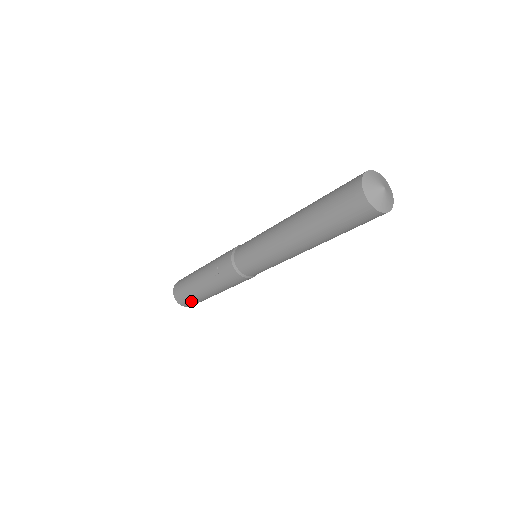
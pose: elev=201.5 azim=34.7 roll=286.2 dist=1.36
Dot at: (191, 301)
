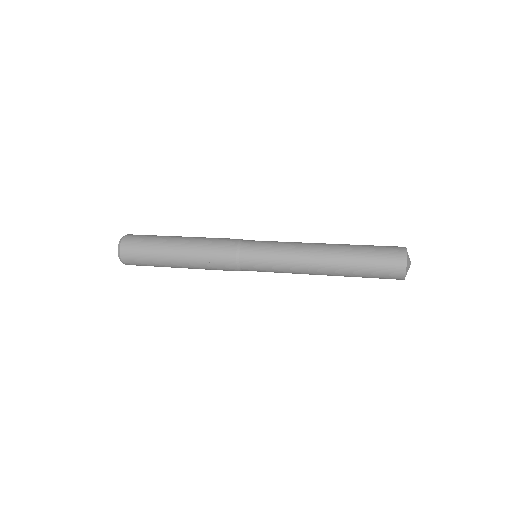
Dot at: occluded
